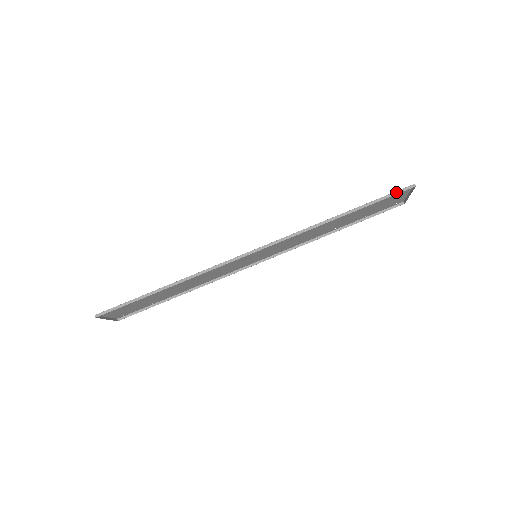
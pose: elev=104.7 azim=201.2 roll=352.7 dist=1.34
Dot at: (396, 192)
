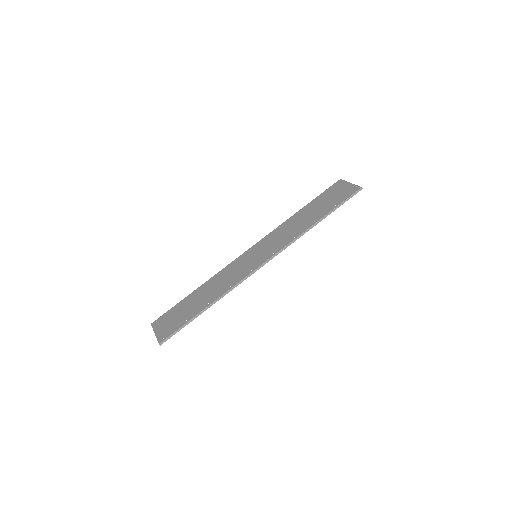
Dot at: (351, 196)
